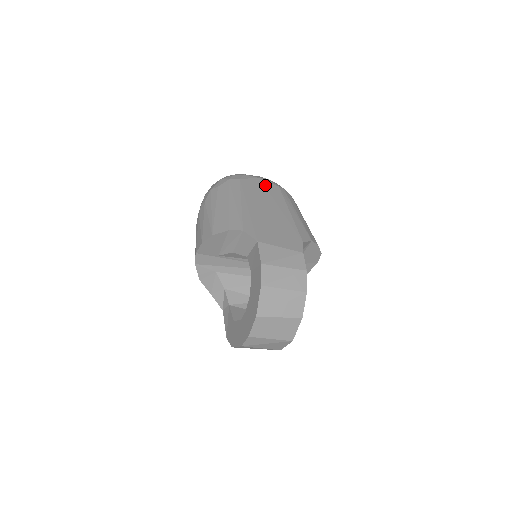
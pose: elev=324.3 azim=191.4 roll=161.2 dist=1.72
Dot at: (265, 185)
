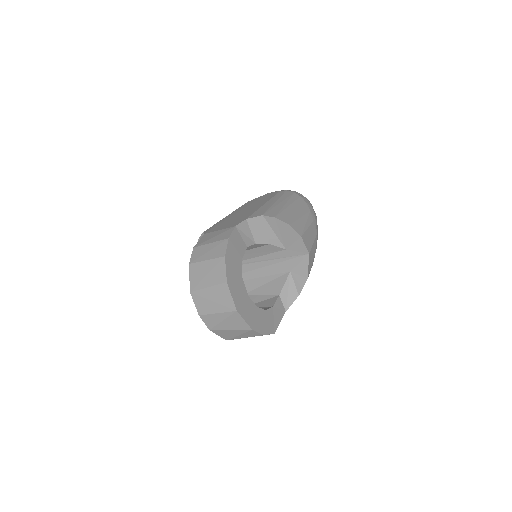
Dot at: (267, 195)
